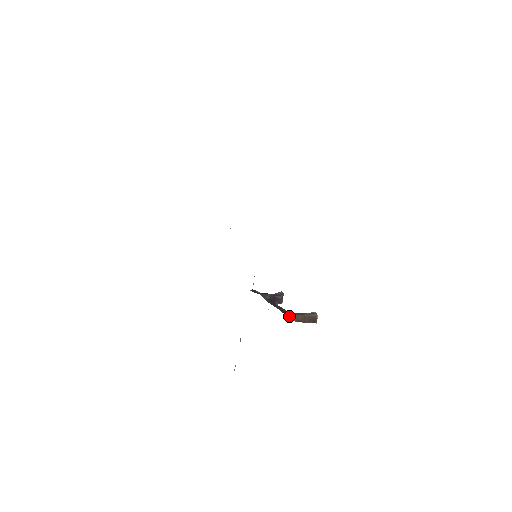
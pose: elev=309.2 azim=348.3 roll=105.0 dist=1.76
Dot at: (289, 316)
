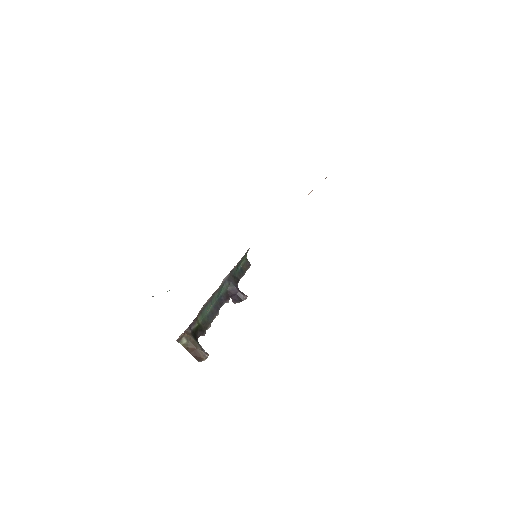
Dot at: (182, 337)
